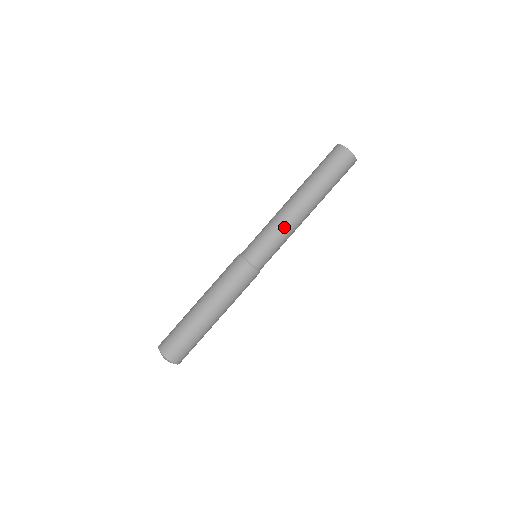
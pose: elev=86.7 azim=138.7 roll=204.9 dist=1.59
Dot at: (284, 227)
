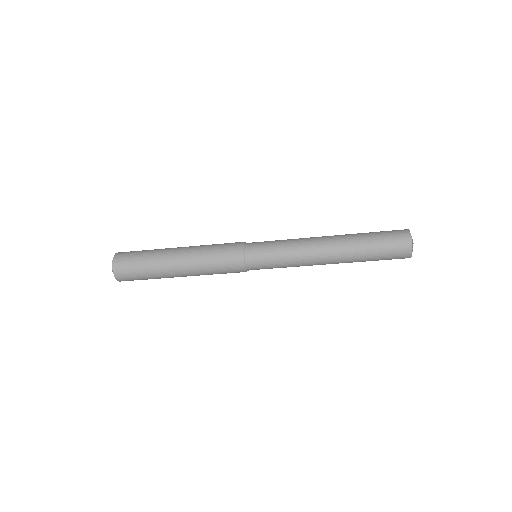
Dot at: (299, 257)
